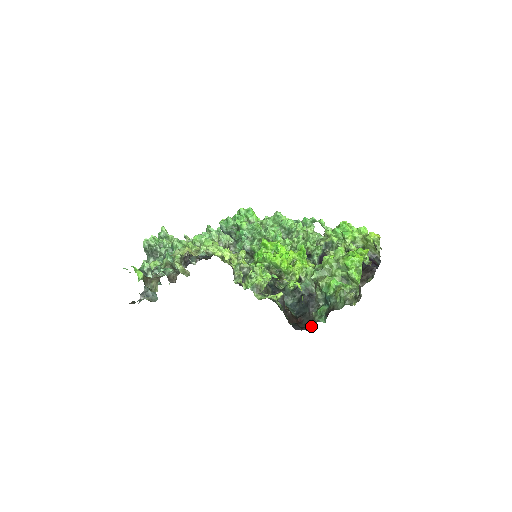
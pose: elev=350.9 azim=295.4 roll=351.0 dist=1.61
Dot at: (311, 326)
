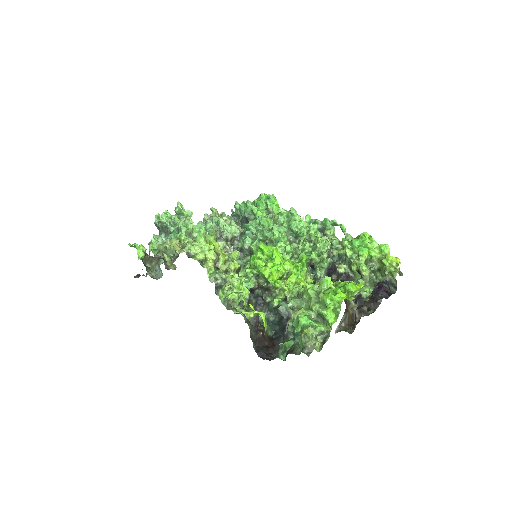
Dot at: occluded
